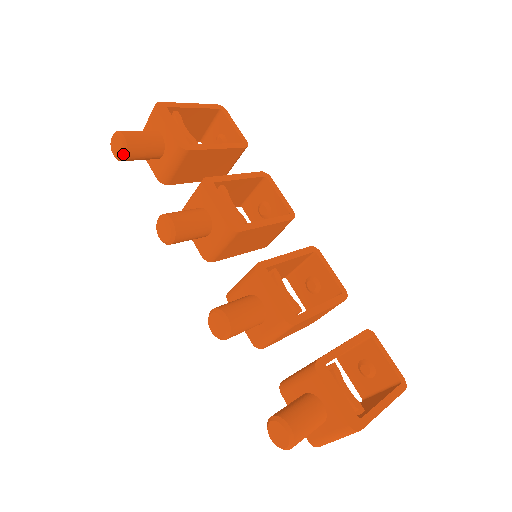
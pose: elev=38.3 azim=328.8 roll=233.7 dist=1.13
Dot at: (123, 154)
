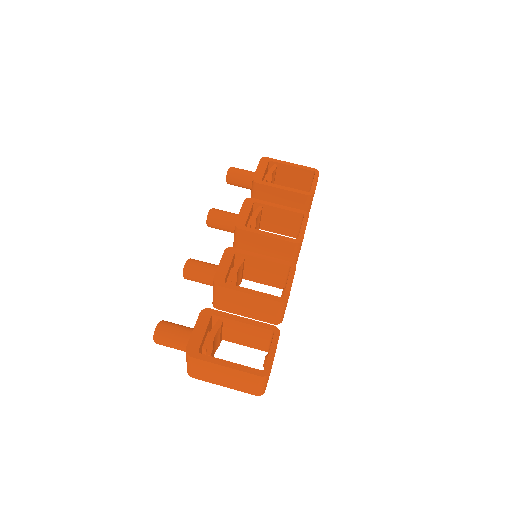
Dot at: (226, 179)
